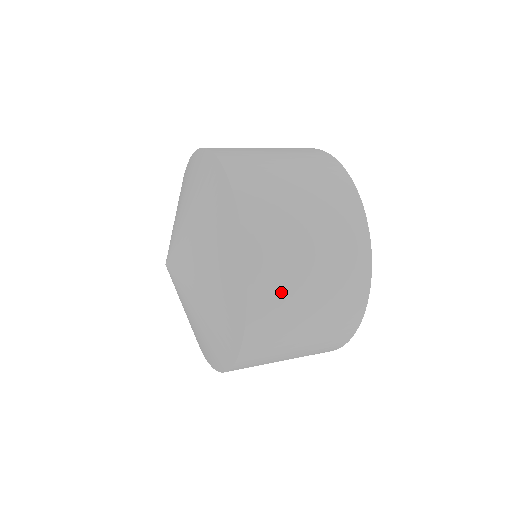
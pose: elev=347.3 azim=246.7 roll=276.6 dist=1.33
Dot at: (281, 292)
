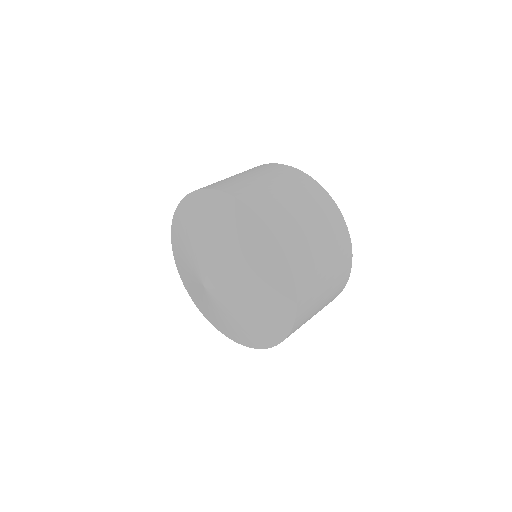
Dot at: (301, 243)
